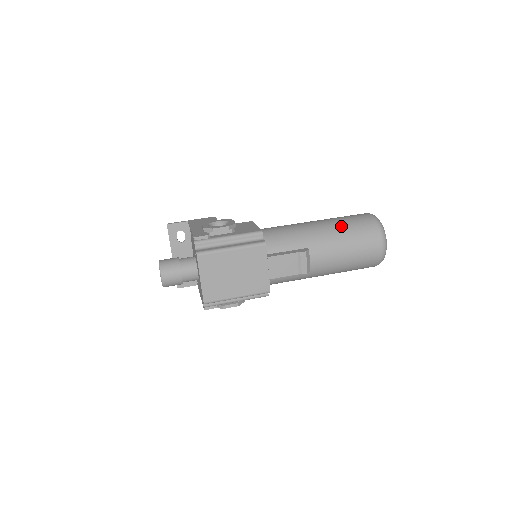
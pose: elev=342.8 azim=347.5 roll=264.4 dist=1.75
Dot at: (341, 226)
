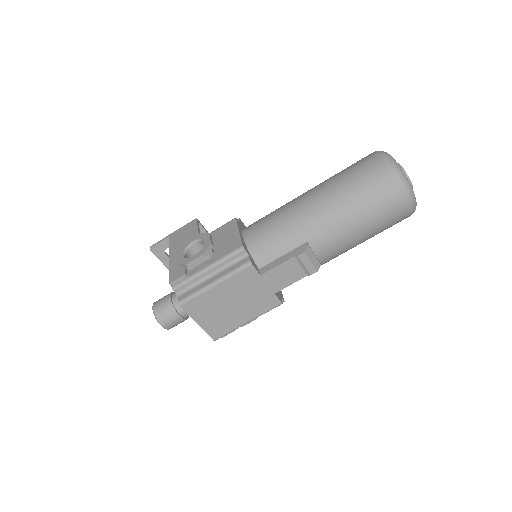
Dot at: (342, 194)
